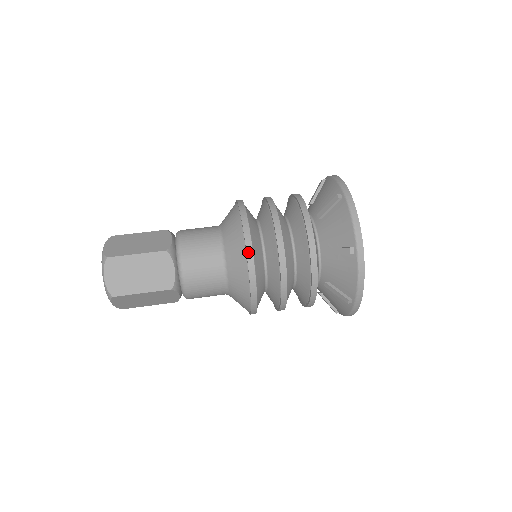
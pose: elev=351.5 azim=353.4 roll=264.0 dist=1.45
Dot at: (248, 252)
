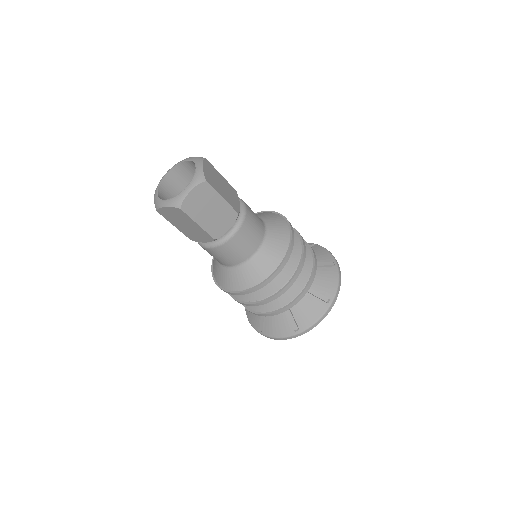
Dot at: (290, 224)
